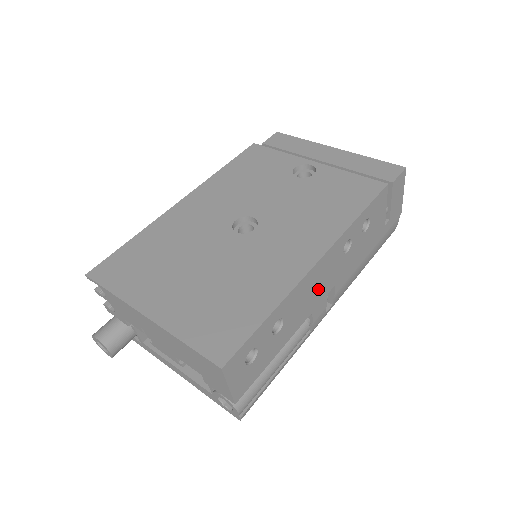
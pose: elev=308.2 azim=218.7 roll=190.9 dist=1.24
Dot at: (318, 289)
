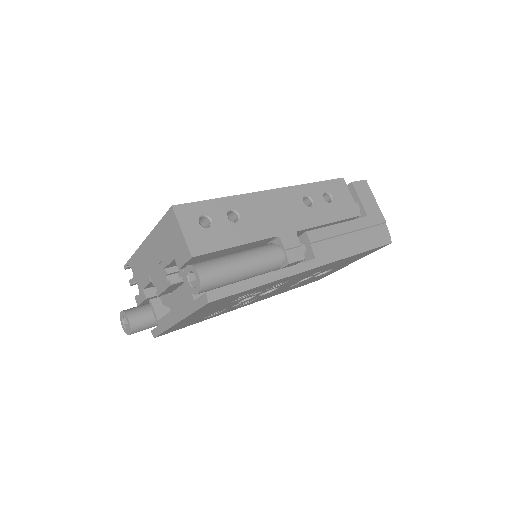
Dot at: (280, 217)
